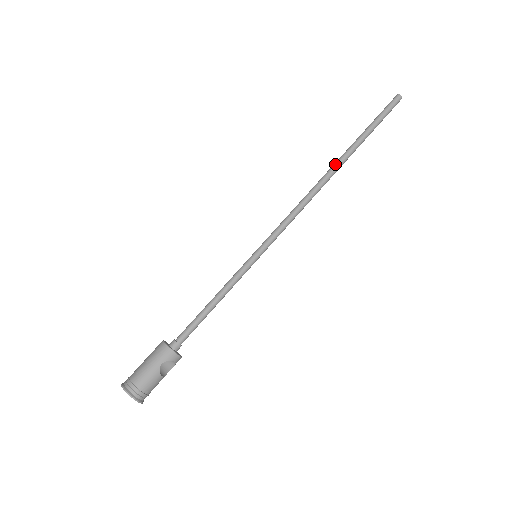
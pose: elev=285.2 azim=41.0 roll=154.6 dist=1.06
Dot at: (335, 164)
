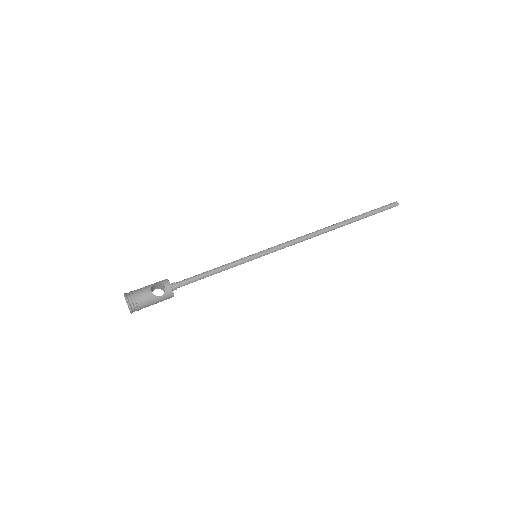
Dot at: (334, 224)
